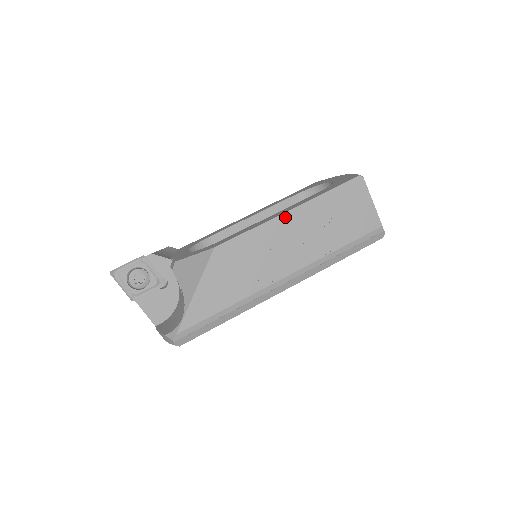
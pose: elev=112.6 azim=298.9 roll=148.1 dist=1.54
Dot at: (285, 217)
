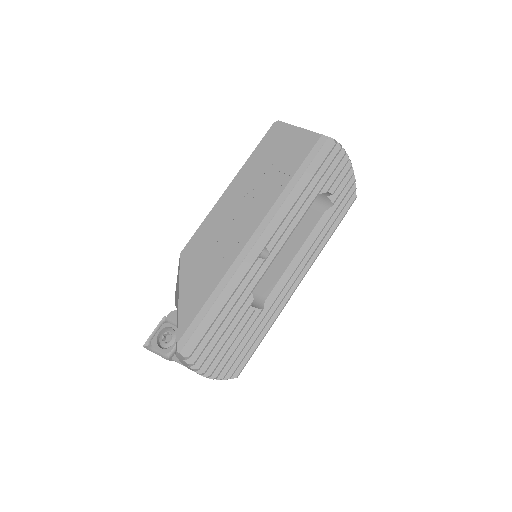
Dot at: (227, 193)
